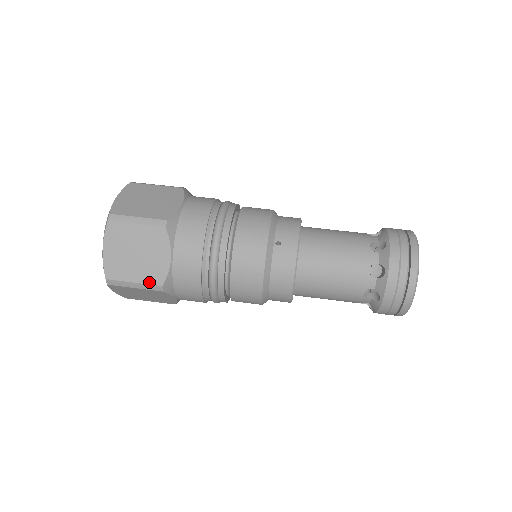
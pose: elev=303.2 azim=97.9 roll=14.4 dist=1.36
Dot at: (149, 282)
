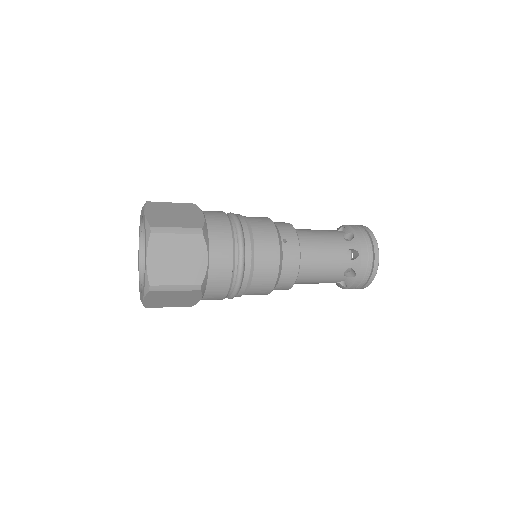
Dot at: (190, 283)
